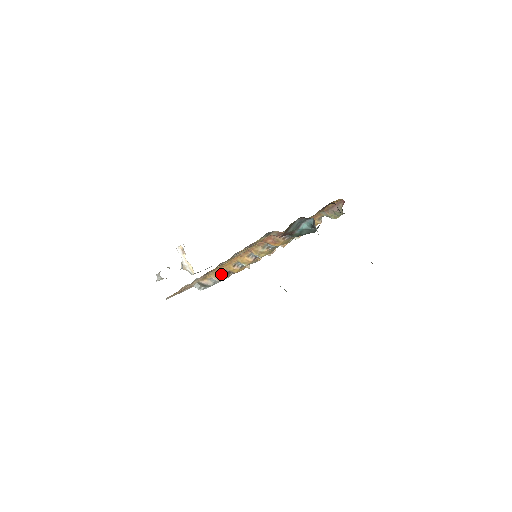
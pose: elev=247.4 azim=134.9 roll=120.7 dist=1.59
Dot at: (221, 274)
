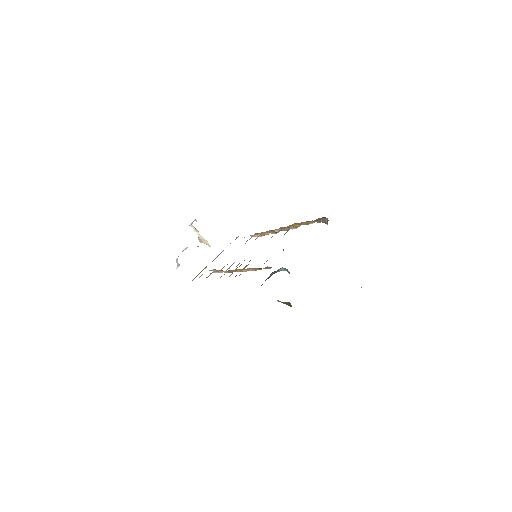
Dot at: (228, 271)
